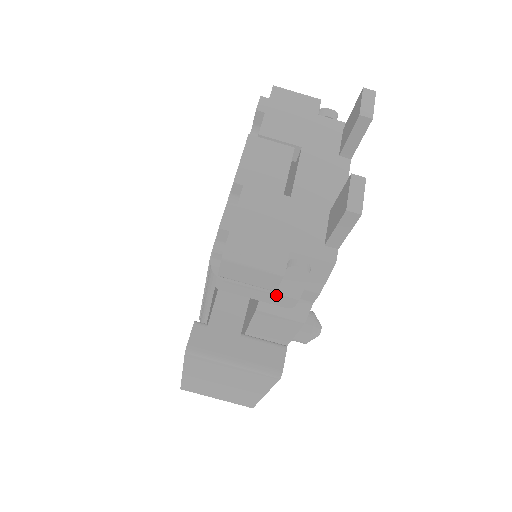
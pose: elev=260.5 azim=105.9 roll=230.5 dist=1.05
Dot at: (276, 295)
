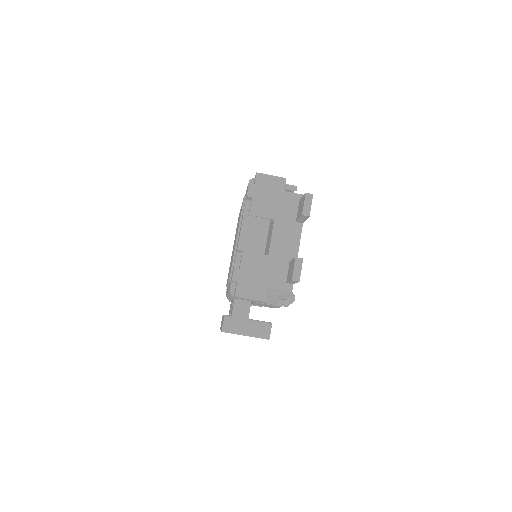
Dot at: occluded
